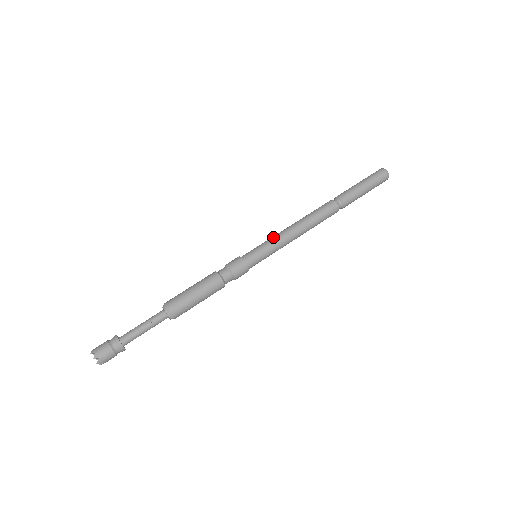
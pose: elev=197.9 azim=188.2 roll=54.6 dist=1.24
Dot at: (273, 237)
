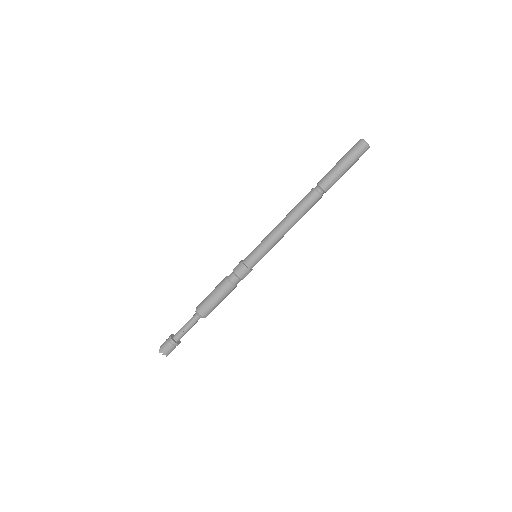
Dot at: (267, 240)
